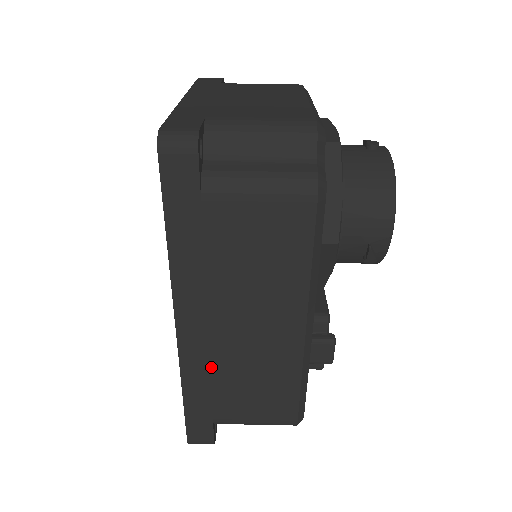
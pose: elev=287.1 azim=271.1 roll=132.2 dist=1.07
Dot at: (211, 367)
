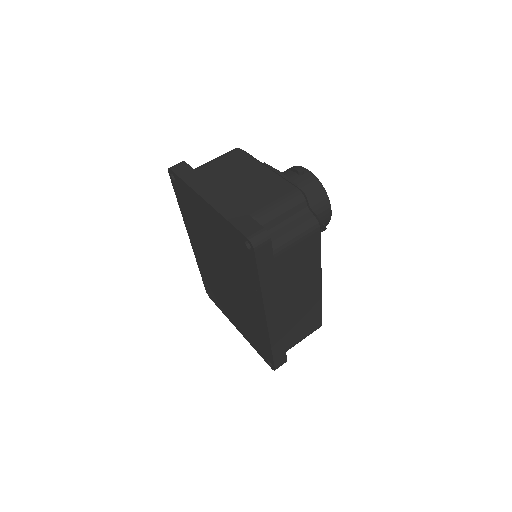
Dot at: (283, 327)
